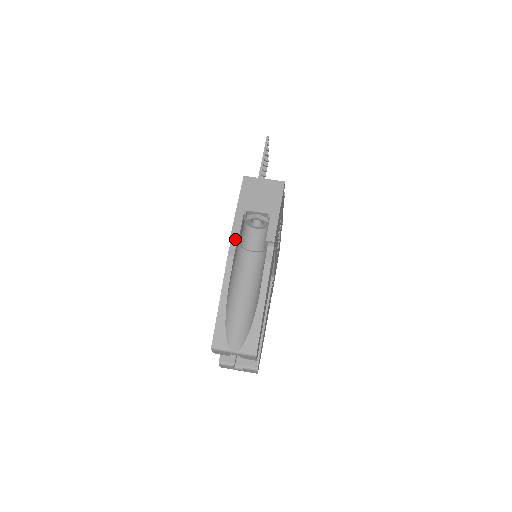
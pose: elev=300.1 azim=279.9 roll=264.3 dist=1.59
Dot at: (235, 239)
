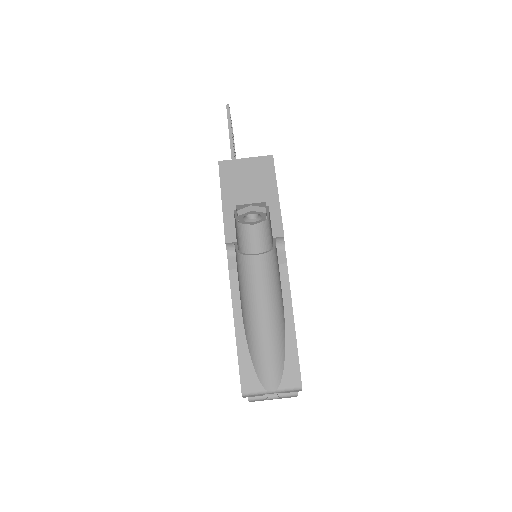
Dot at: (232, 246)
